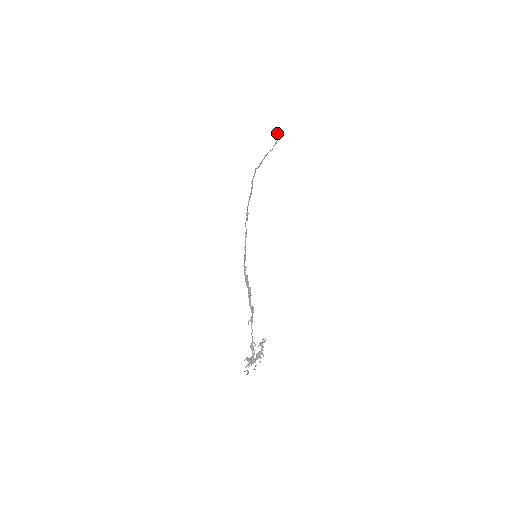
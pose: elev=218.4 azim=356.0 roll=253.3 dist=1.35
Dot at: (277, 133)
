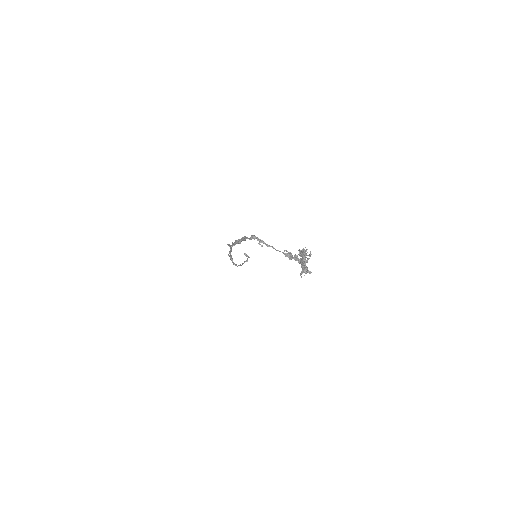
Dot at: occluded
